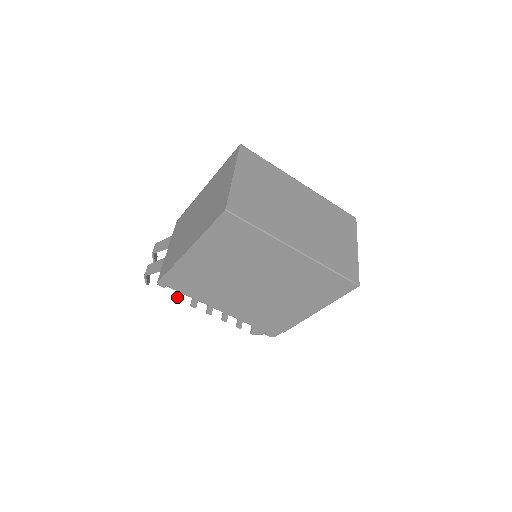
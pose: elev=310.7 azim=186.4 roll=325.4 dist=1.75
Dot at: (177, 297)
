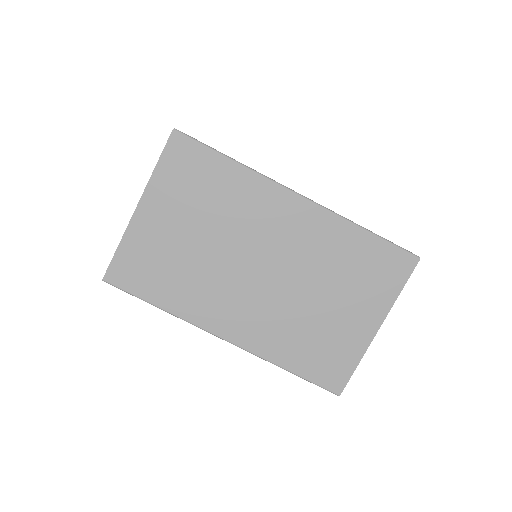
Dot at: occluded
